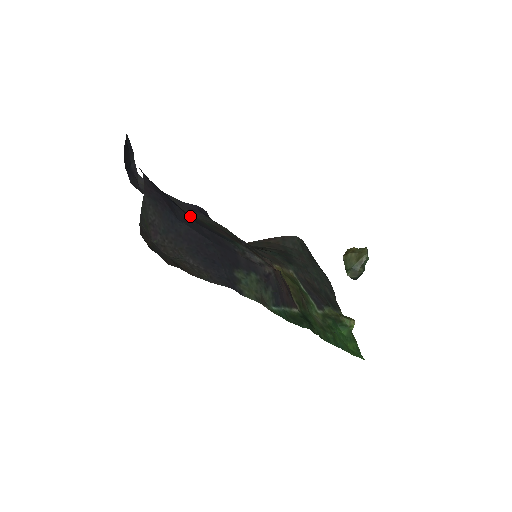
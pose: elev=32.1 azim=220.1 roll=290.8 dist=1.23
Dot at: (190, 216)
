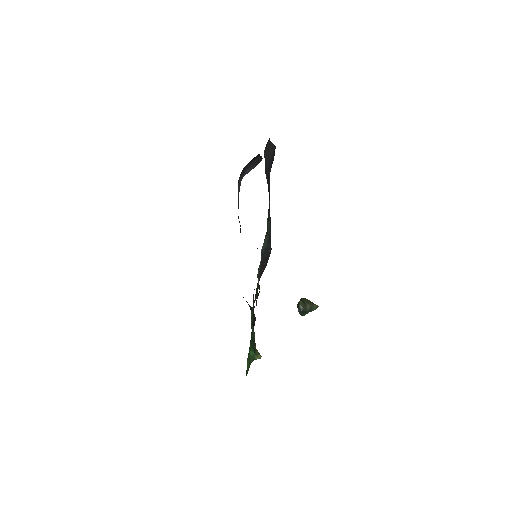
Dot at: occluded
